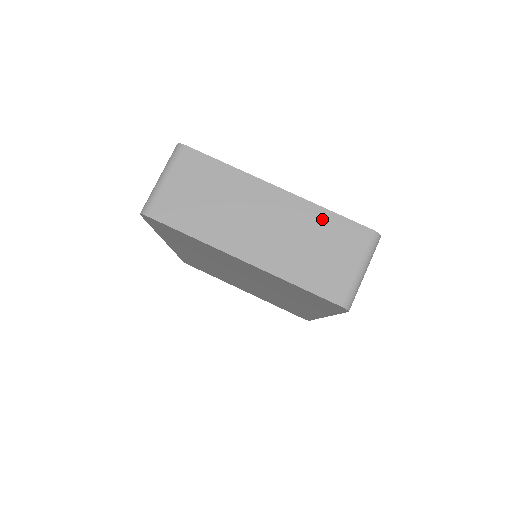
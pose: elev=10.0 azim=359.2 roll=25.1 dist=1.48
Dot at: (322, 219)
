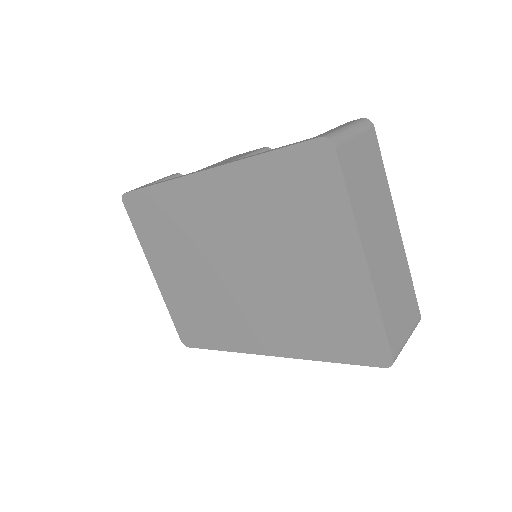
Dot at: (407, 279)
